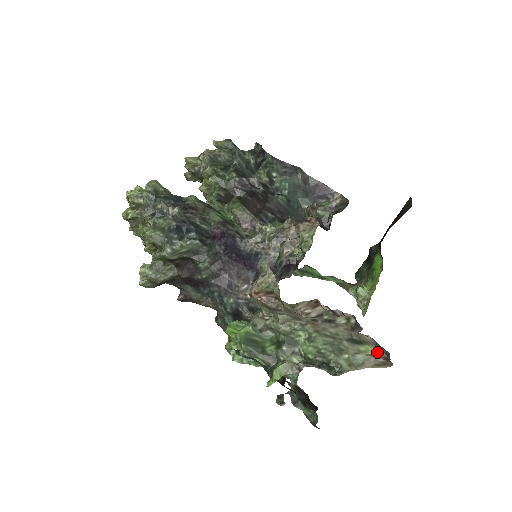
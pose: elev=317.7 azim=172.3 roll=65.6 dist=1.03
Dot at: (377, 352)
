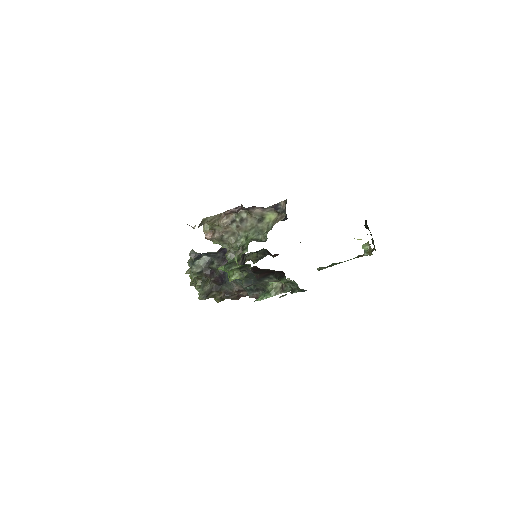
Dot at: (274, 216)
